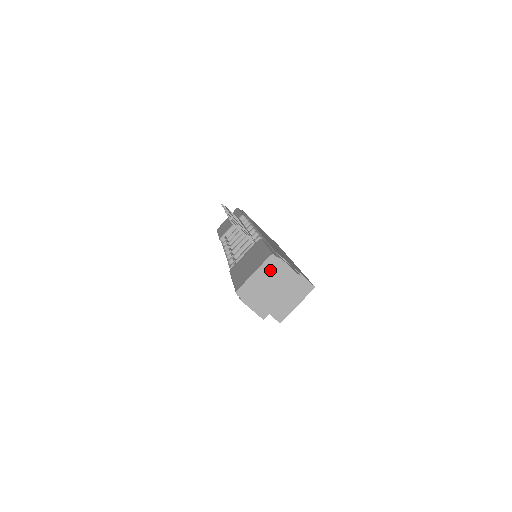
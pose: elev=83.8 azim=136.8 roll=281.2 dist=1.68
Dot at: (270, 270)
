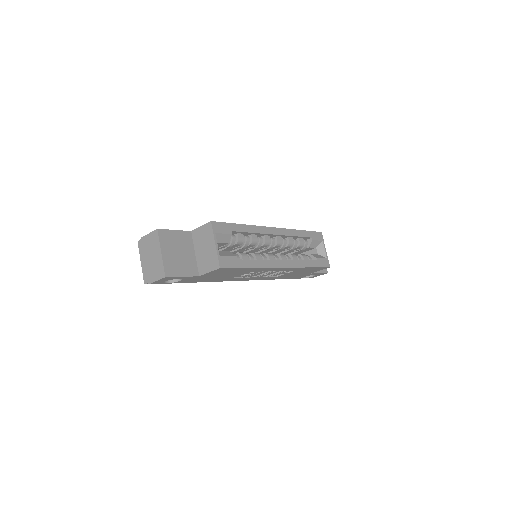
Dot at: (144, 250)
